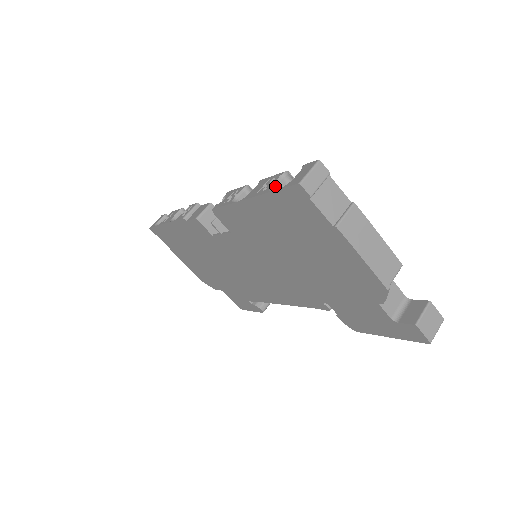
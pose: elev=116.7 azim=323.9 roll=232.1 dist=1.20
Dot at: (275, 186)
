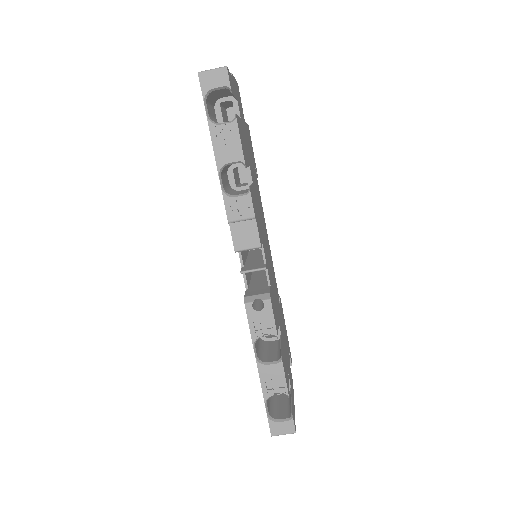
Dot at: occluded
